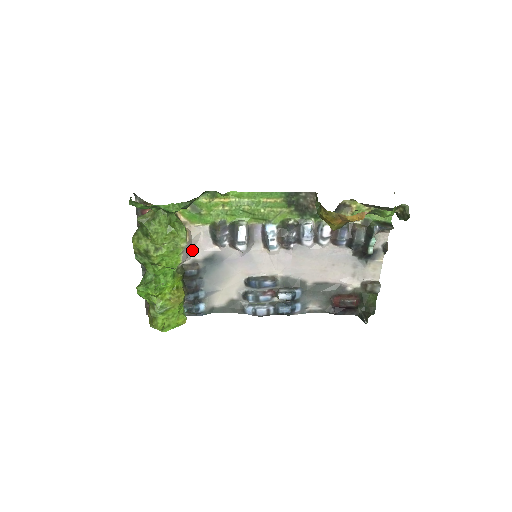
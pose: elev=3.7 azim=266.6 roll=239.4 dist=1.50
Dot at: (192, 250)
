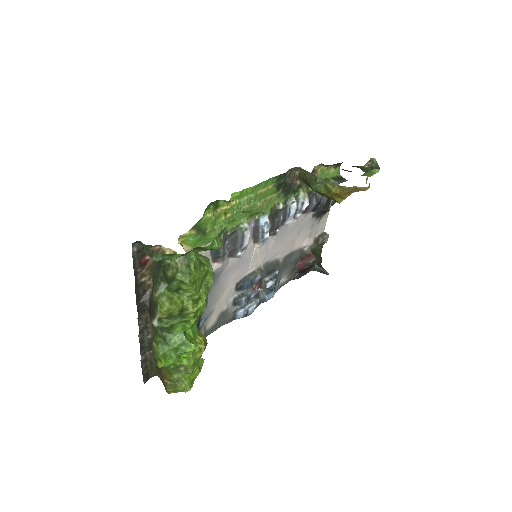
Dot at: occluded
